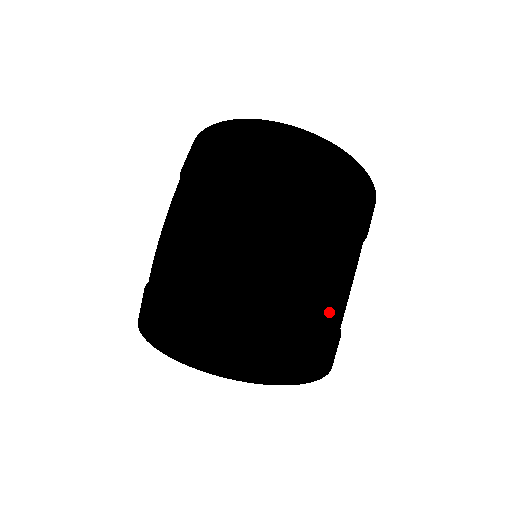
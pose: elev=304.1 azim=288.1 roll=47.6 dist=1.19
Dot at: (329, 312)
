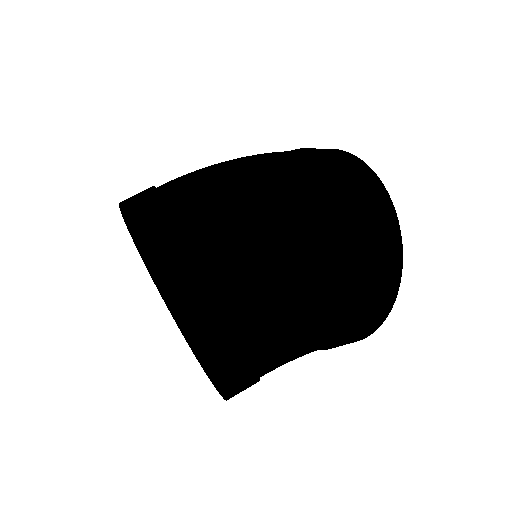
Dot at: (267, 303)
